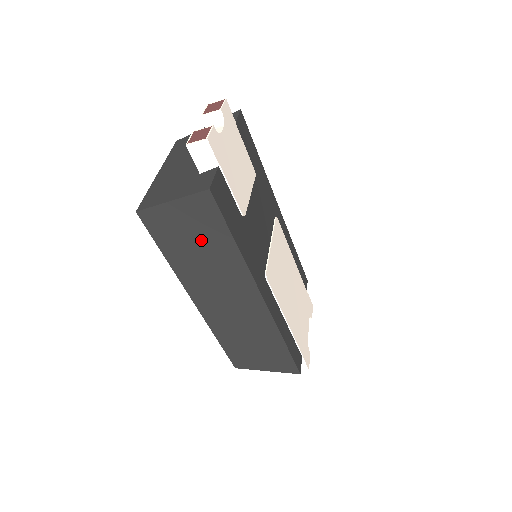
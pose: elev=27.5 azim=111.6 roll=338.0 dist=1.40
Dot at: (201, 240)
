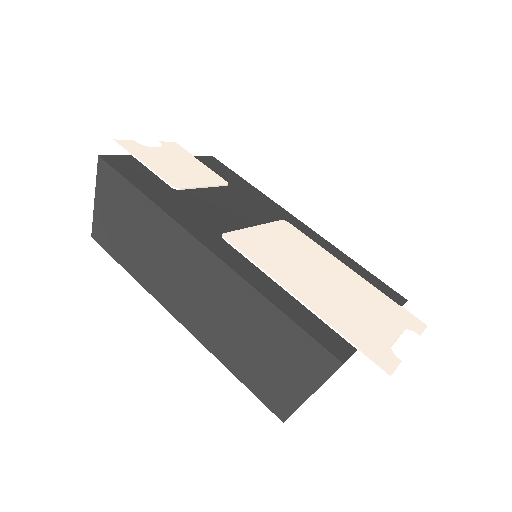
Dot at: (128, 220)
